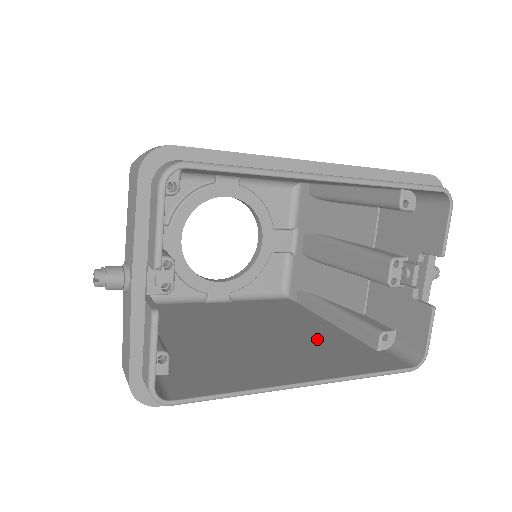
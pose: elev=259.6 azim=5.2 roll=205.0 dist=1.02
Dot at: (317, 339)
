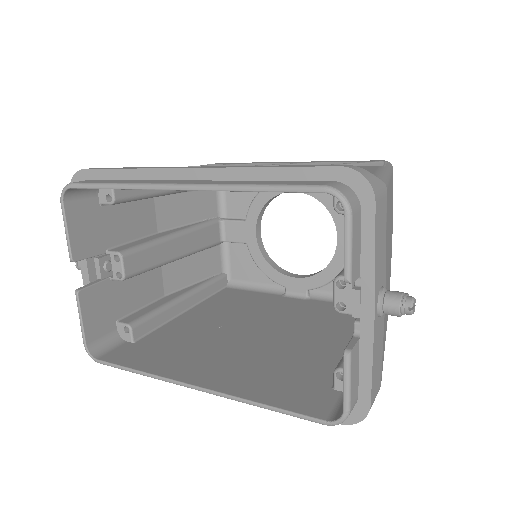
Dot at: (297, 355)
